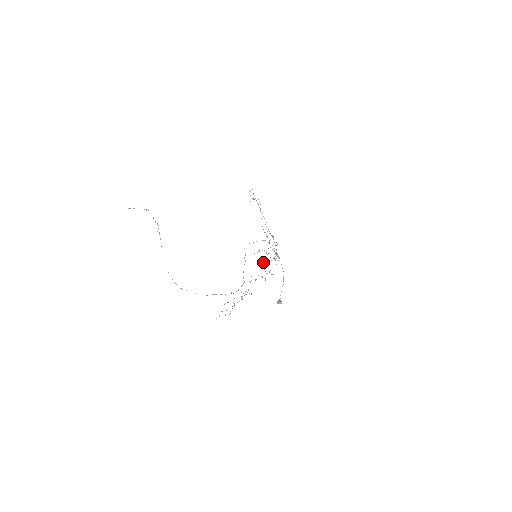
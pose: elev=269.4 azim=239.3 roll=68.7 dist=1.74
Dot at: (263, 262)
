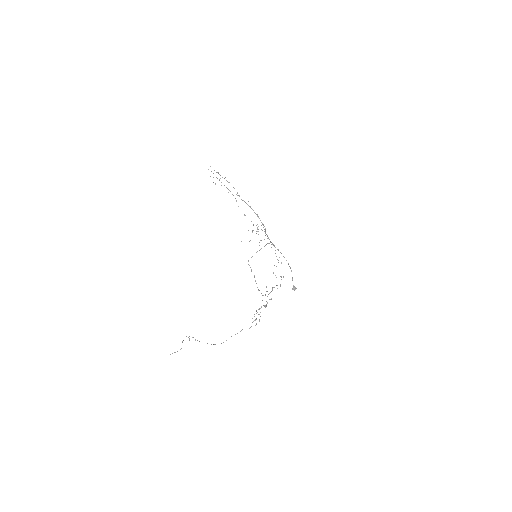
Dot at: occluded
